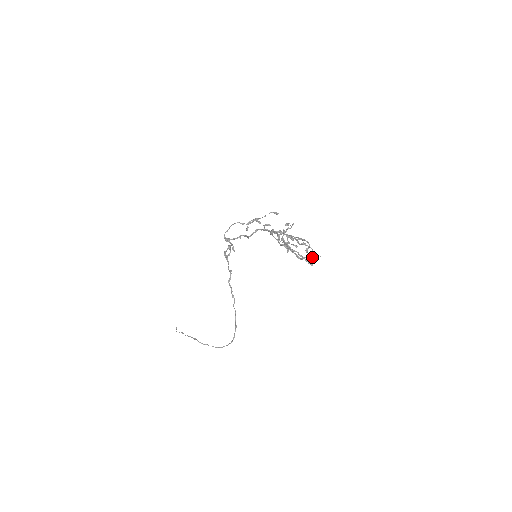
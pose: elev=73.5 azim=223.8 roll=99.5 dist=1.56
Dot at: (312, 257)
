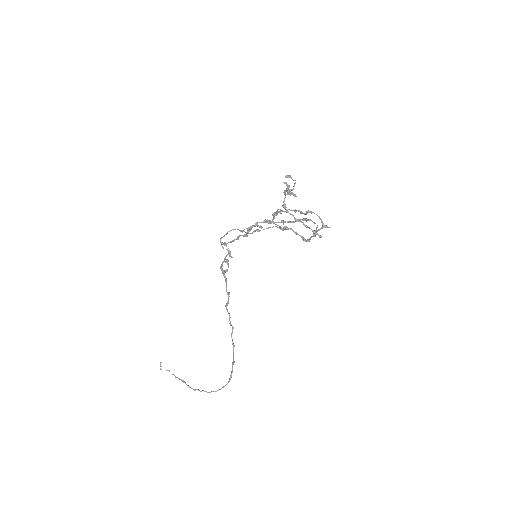
Dot at: (320, 228)
